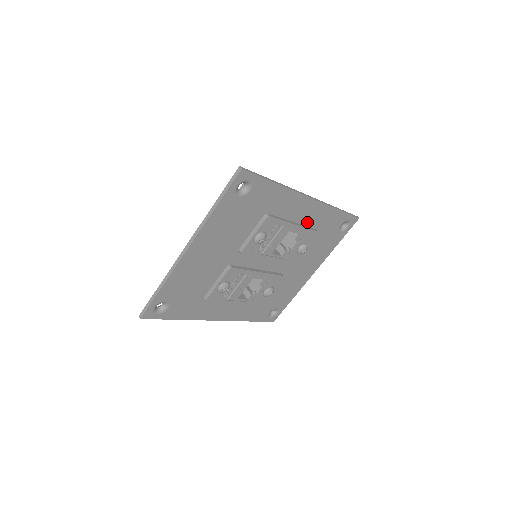
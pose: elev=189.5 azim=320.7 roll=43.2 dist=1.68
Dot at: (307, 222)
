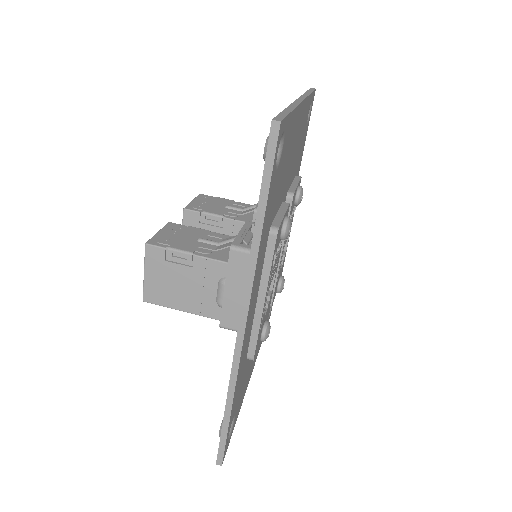
Dot at: occluded
